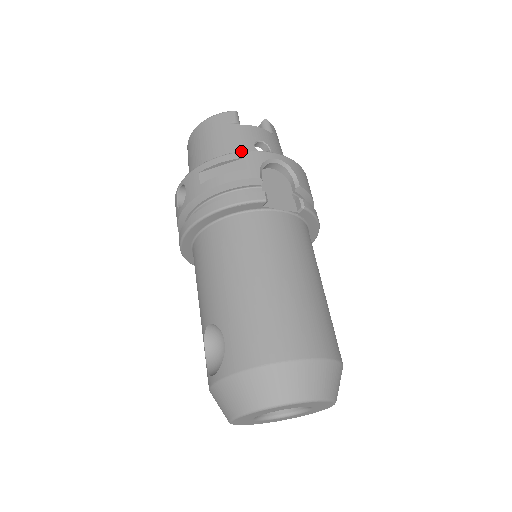
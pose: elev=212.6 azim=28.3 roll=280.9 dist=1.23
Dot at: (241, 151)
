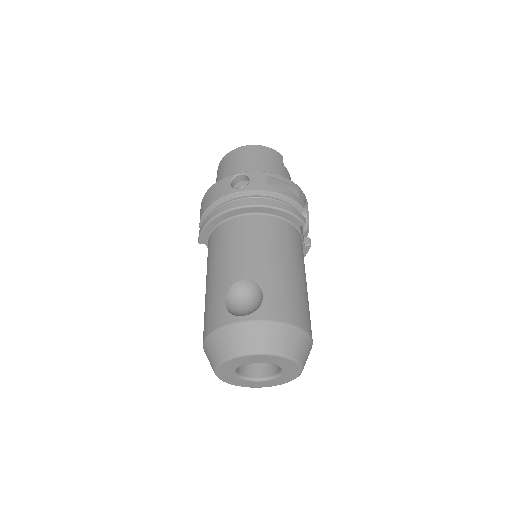
Dot at: (296, 184)
